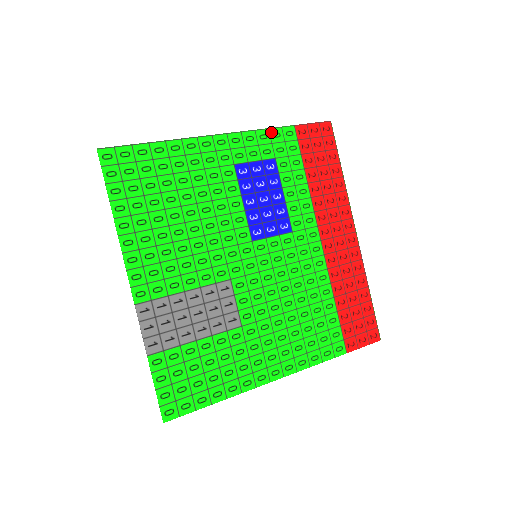
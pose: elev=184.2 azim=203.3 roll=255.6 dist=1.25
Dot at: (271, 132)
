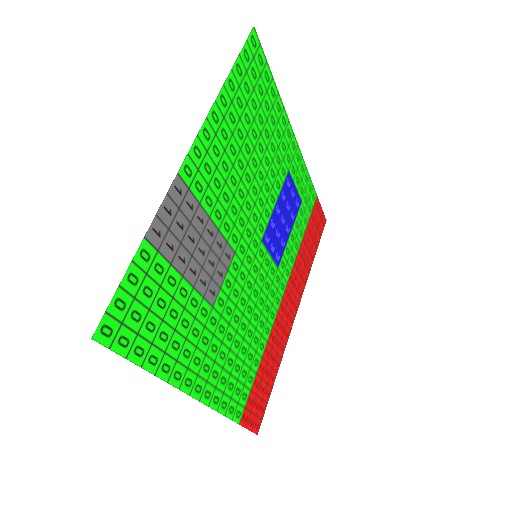
Dot at: (310, 182)
